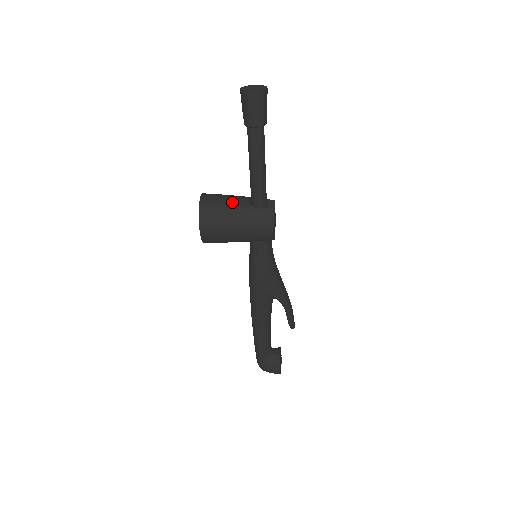
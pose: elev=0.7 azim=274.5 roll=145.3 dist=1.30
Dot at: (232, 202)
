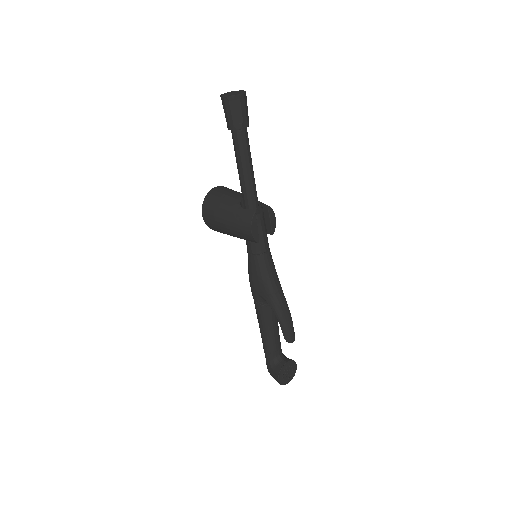
Dot at: (229, 198)
